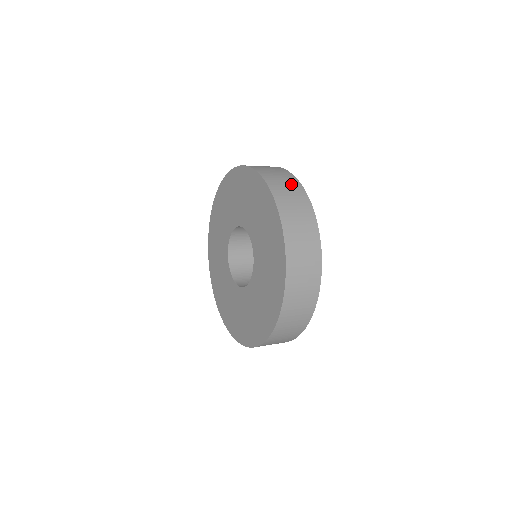
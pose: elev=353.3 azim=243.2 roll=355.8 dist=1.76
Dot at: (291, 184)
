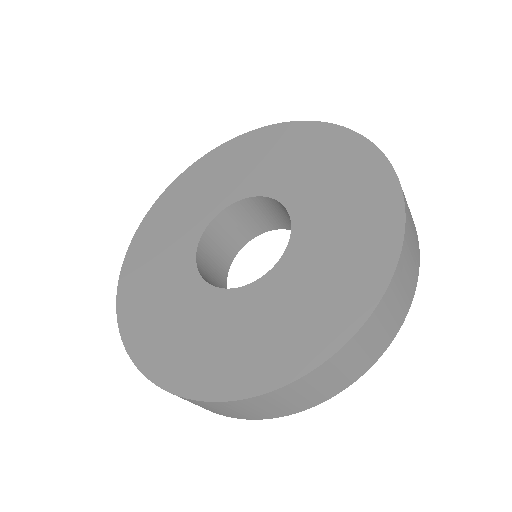
Dot at: occluded
